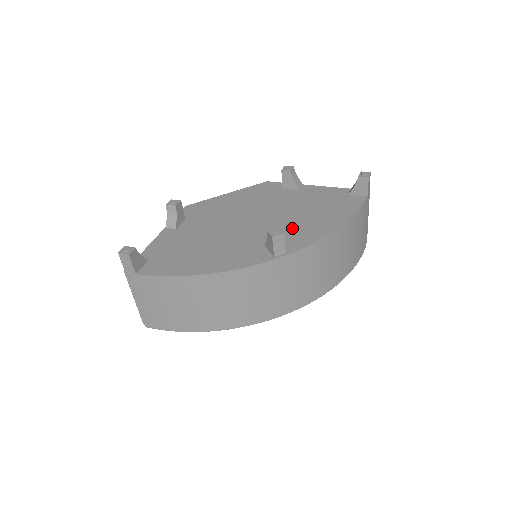
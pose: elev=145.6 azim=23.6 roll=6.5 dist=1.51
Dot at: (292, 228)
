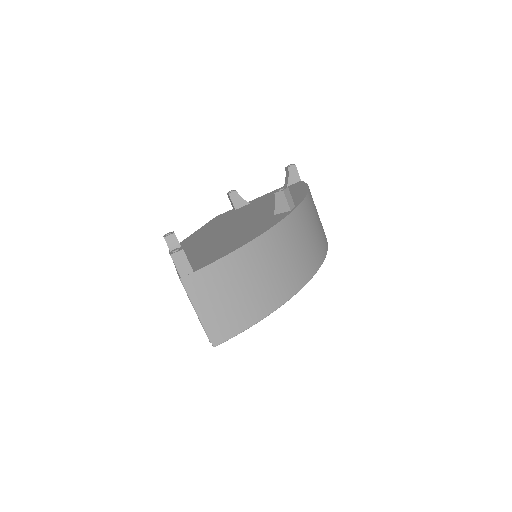
Dot at: occluded
